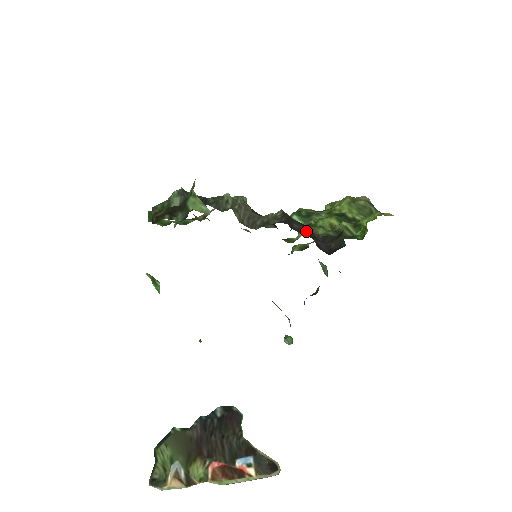
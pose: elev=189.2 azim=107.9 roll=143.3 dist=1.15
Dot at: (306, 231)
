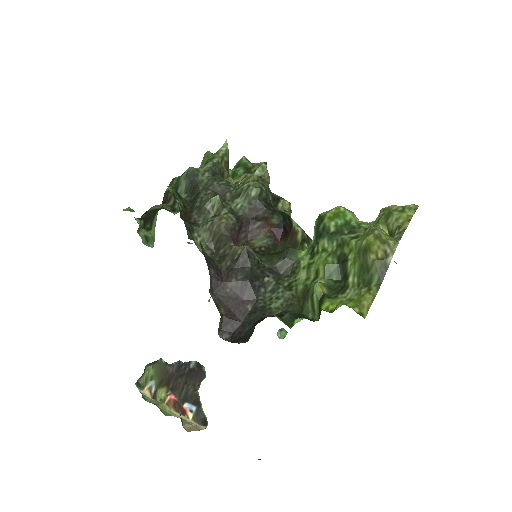
Dot at: (242, 293)
